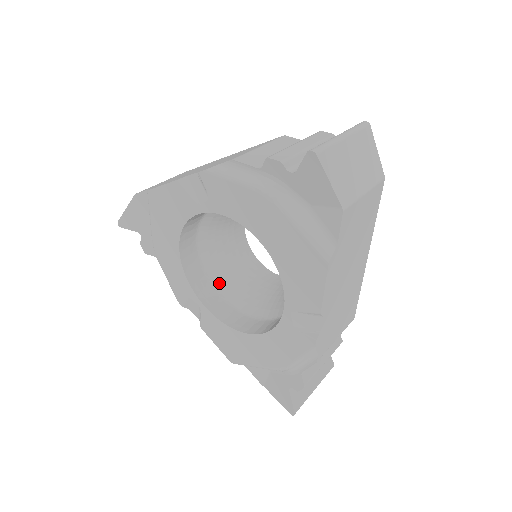
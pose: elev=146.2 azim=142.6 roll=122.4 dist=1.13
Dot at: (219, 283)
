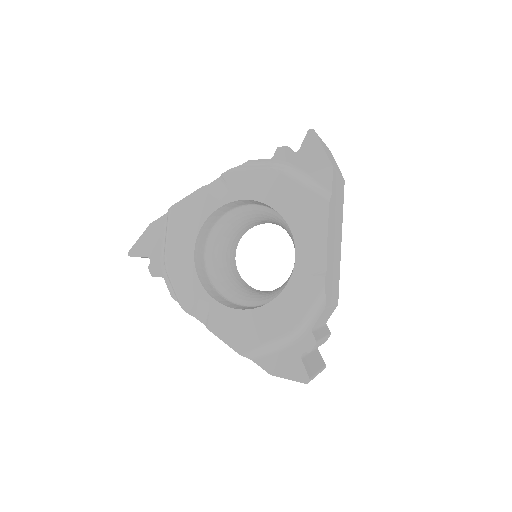
Dot at: (222, 290)
